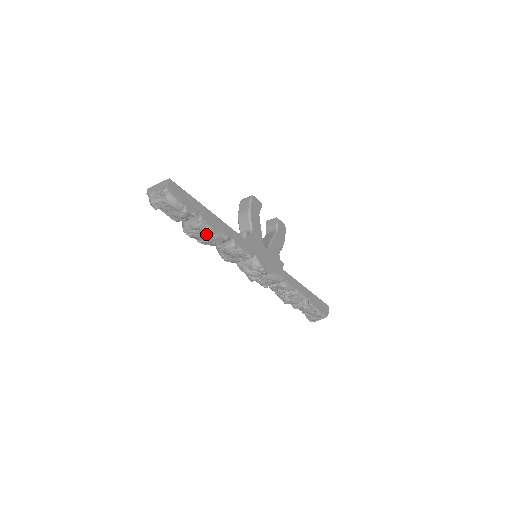
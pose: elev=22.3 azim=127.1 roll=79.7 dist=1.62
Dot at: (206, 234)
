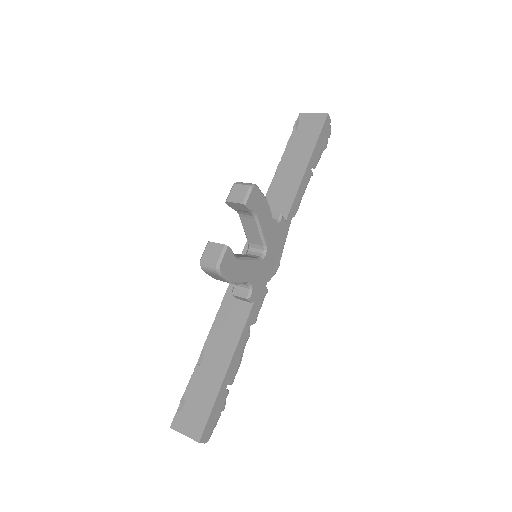
Dot at: occluded
